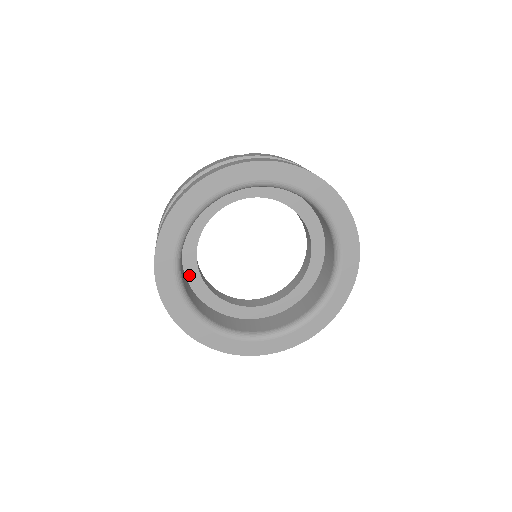
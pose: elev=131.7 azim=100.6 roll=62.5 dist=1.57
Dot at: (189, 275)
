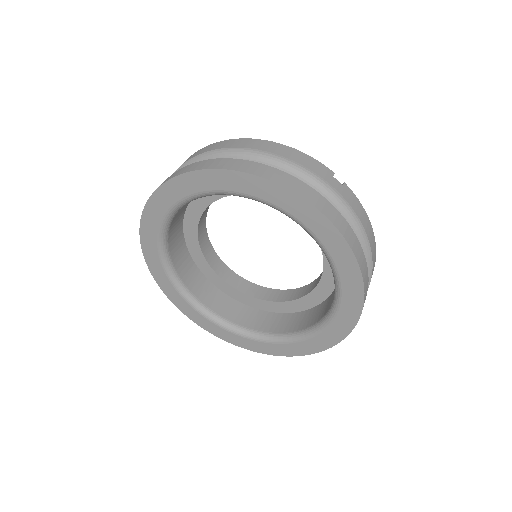
Dot at: (191, 208)
